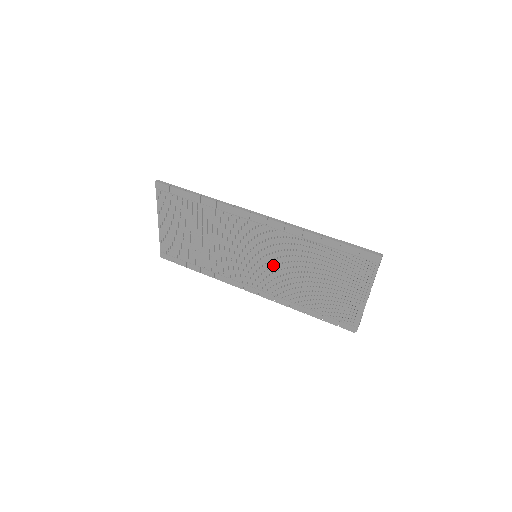
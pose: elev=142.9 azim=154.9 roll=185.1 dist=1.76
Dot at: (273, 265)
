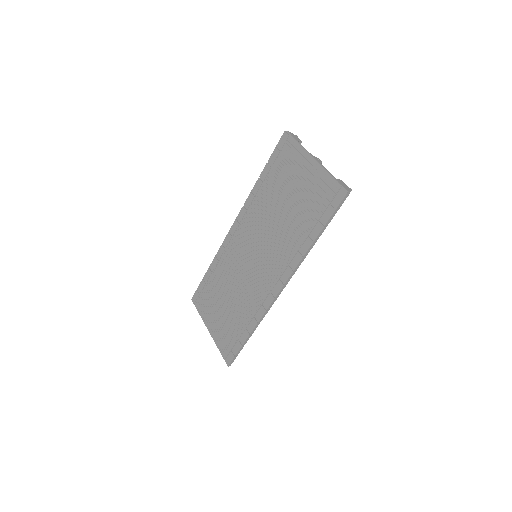
Dot at: (265, 243)
